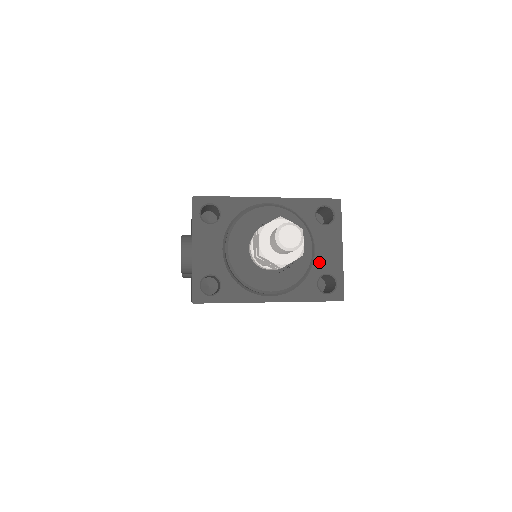
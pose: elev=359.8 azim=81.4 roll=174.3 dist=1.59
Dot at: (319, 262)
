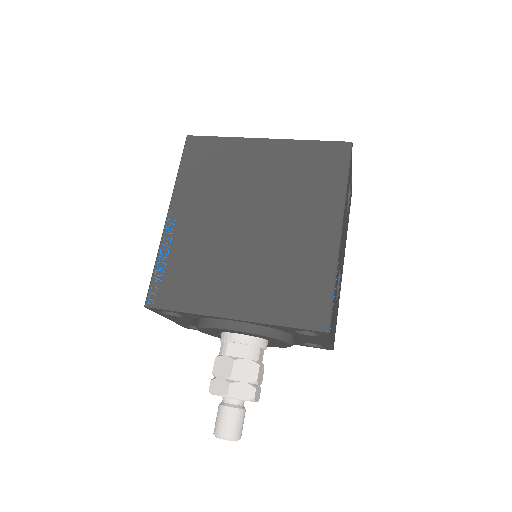
Dot at: (304, 341)
